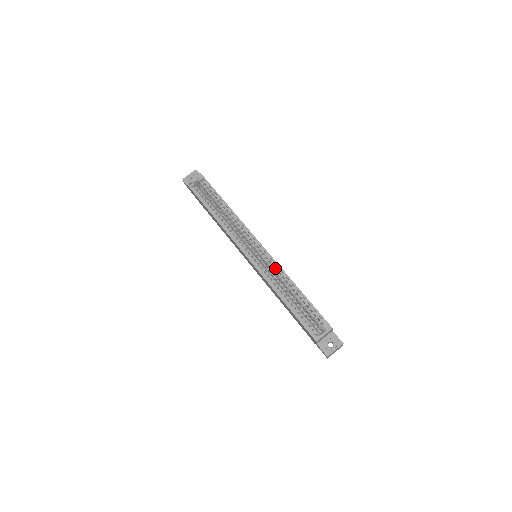
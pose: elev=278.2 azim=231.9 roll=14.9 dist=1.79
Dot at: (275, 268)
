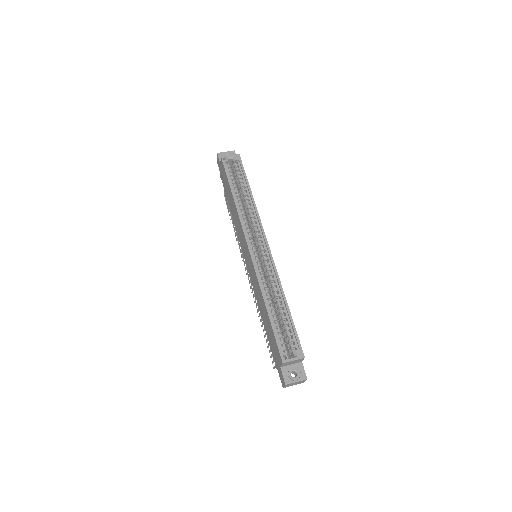
Dot at: (272, 274)
